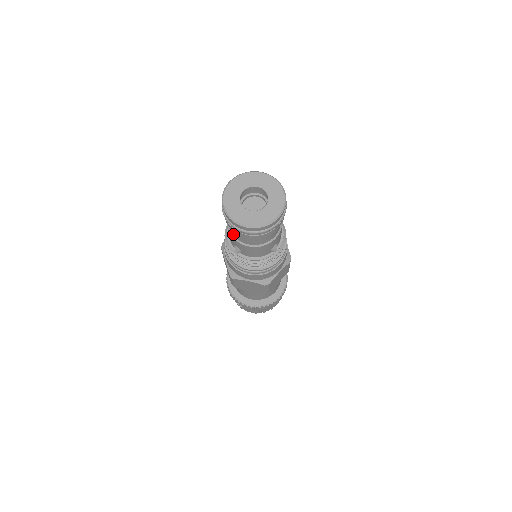
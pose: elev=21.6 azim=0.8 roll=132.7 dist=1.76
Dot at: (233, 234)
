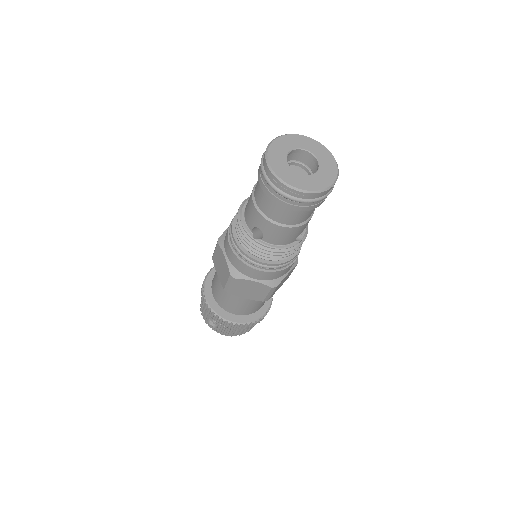
Dot at: (262, 210)
